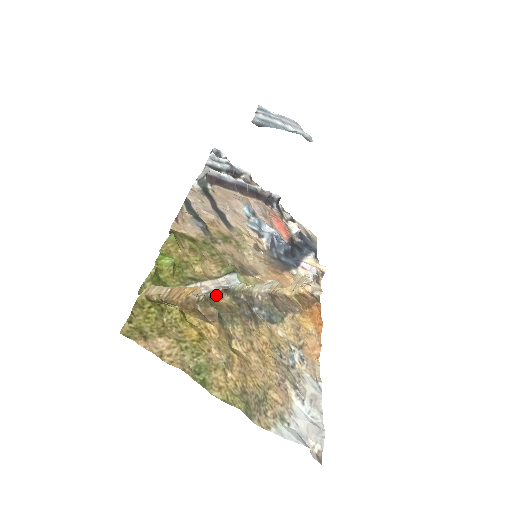
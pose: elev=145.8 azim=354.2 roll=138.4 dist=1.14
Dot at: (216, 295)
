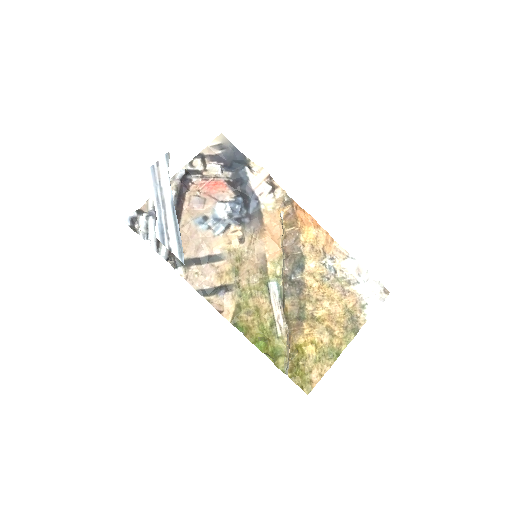
Dot at: (284, 312)
